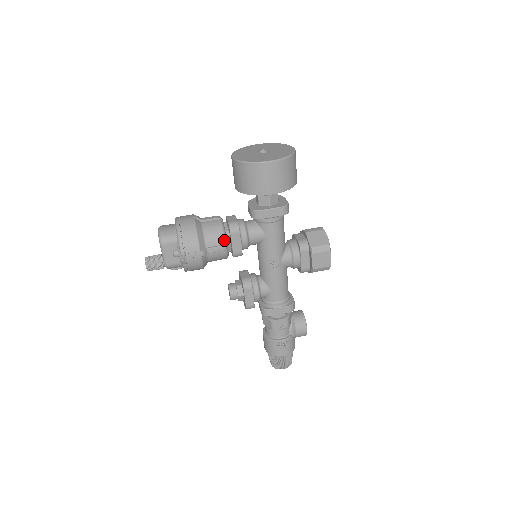
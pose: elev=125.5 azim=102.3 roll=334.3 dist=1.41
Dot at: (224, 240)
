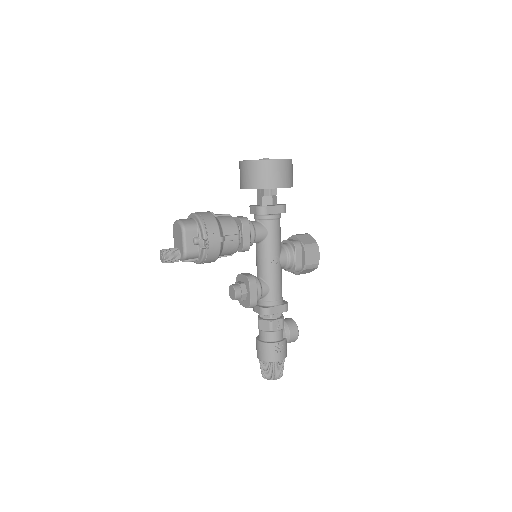
Dot at: (238, 230)
